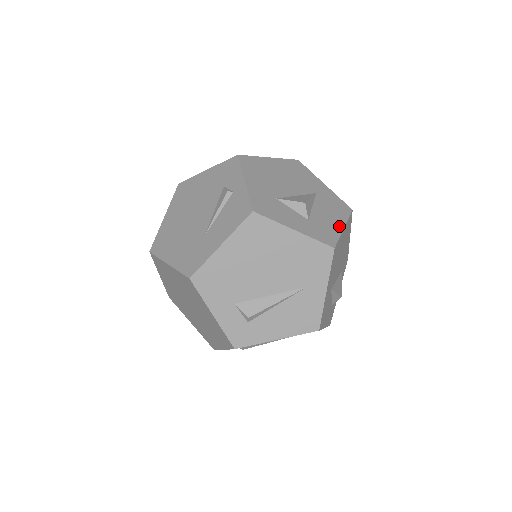
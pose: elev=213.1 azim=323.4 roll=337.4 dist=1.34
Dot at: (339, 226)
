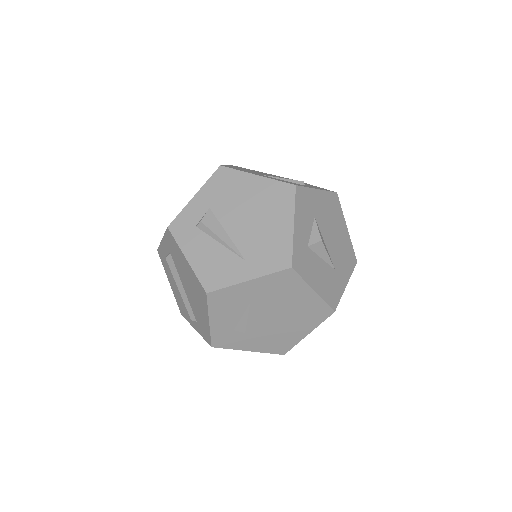
Dot at: (314, 284)
